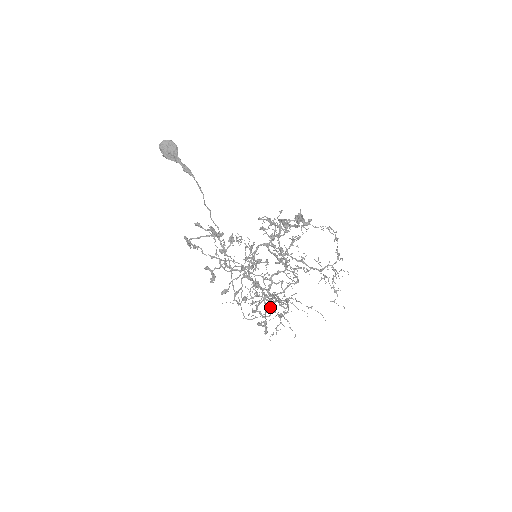
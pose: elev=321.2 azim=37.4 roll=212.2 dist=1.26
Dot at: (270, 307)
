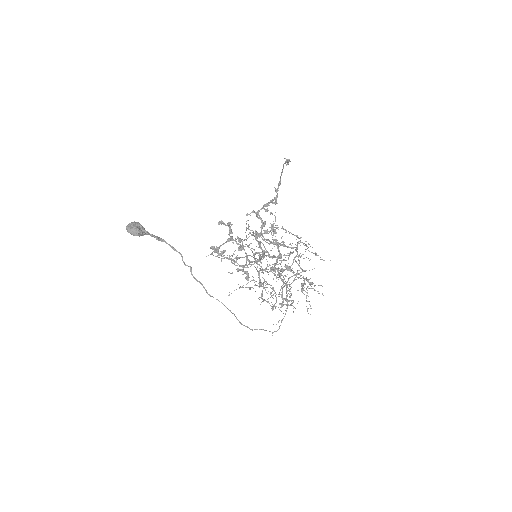
Dot at: (287, 299)
